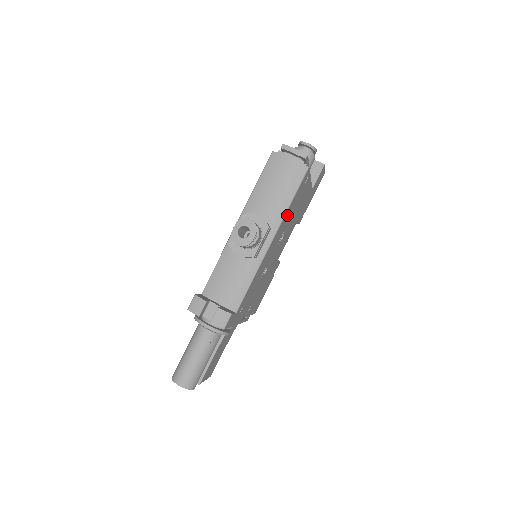
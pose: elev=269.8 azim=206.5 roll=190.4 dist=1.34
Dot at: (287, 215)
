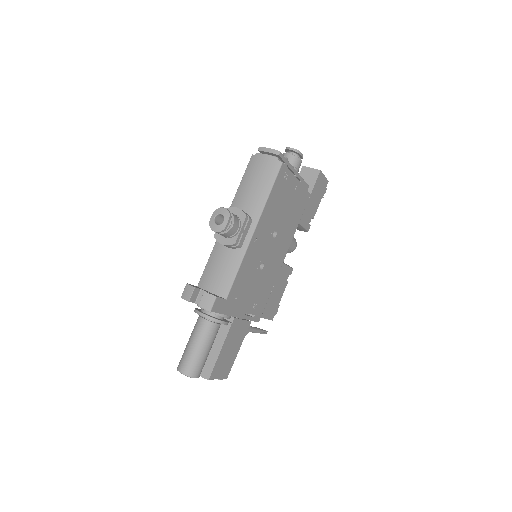
Dot at: (270, 208)
